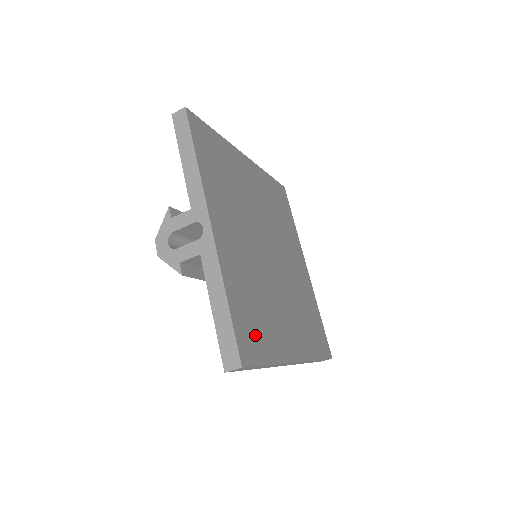
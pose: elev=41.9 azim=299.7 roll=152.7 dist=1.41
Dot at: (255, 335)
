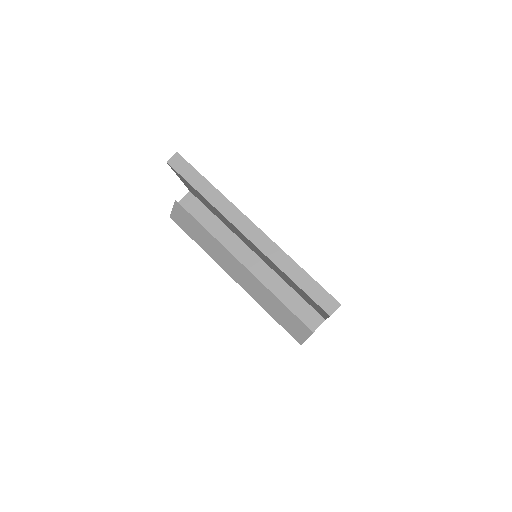
Dot at: occluded
